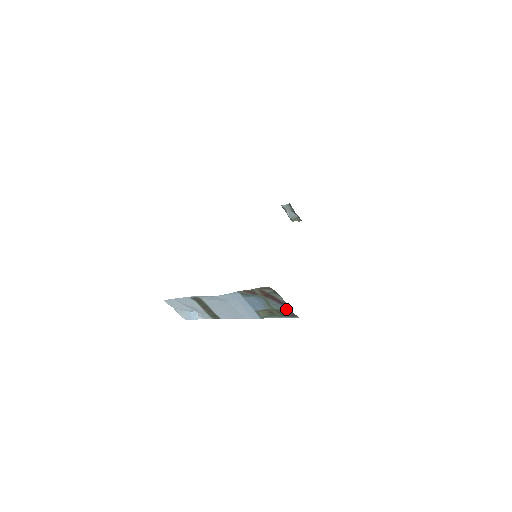
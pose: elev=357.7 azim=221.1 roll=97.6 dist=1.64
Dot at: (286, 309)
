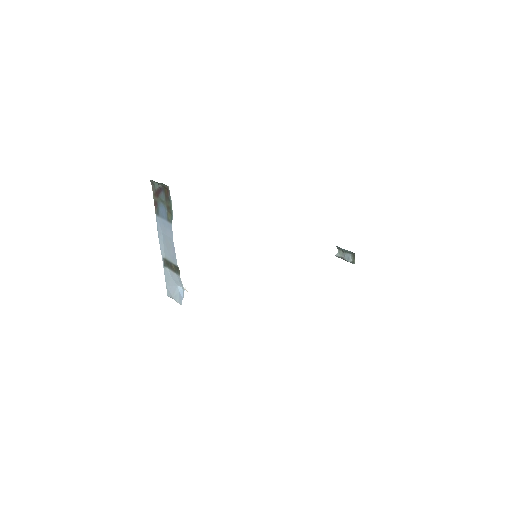
Dot at: (165, 191)
